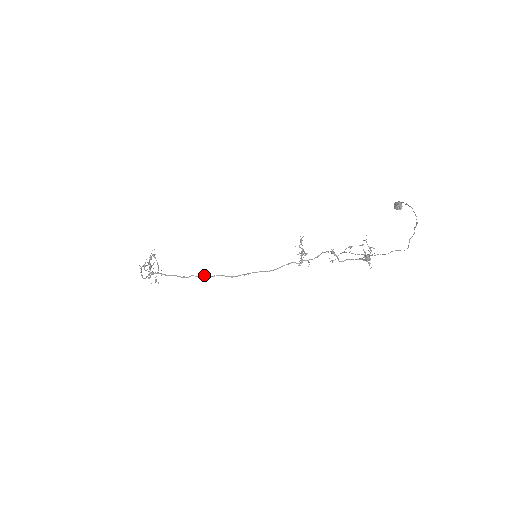
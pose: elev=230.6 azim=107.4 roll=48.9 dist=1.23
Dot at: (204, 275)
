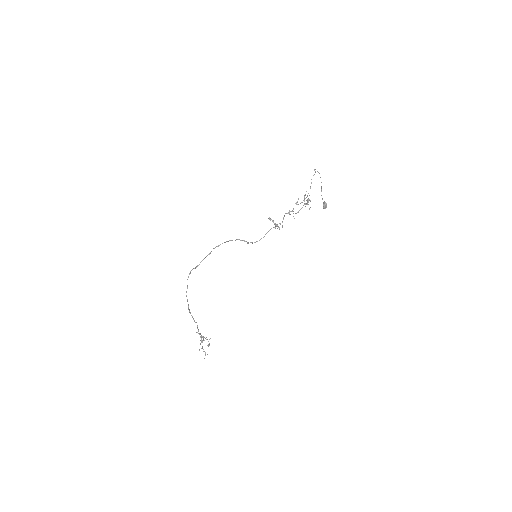
Dot at: (218, 245)
